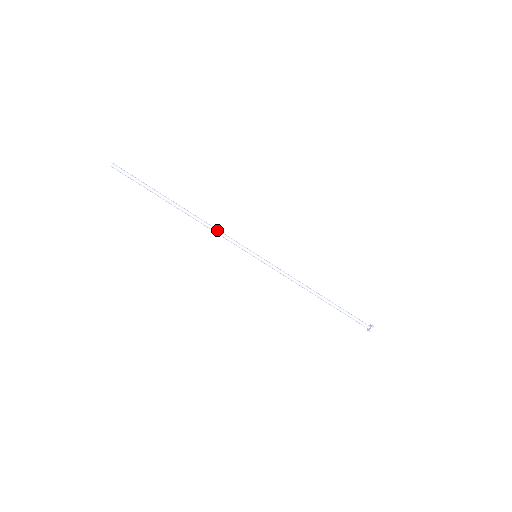
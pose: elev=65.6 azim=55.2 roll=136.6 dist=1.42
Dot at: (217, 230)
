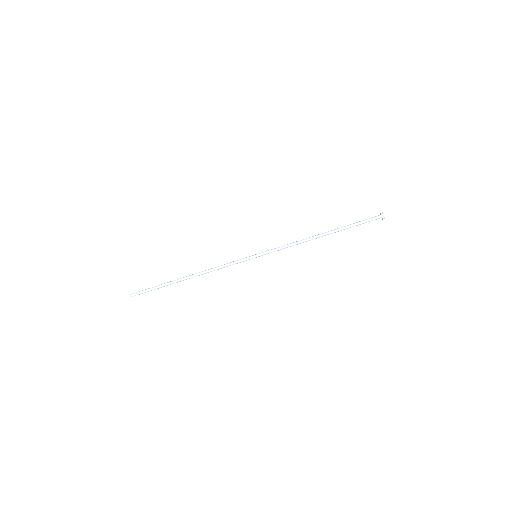
Dot at: (218, 268)
